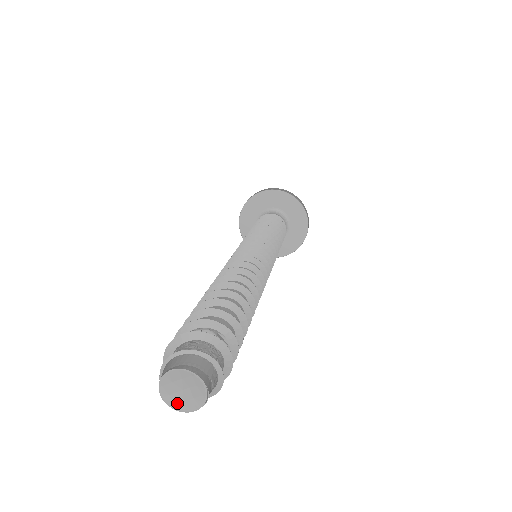
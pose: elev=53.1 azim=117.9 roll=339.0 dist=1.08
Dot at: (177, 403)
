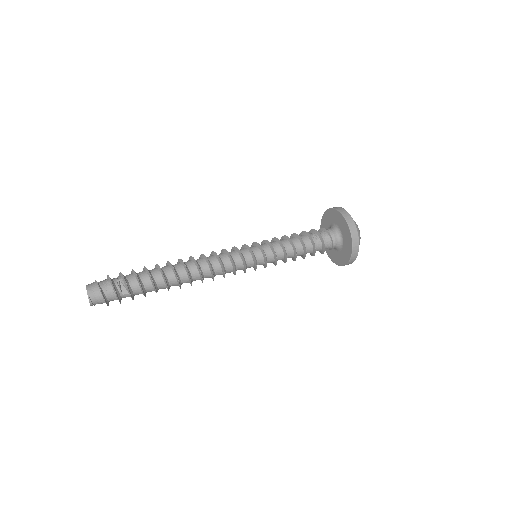
Dot at: occluded
